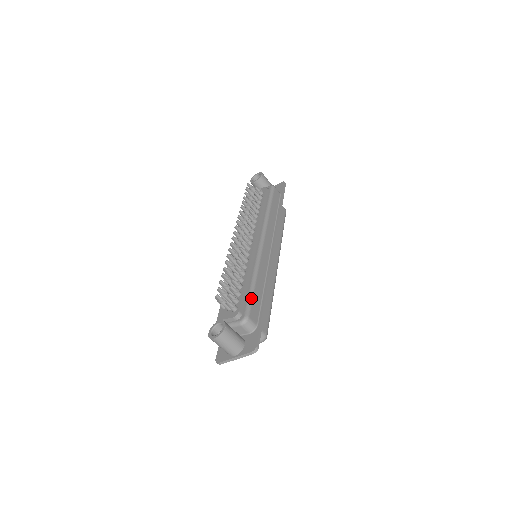
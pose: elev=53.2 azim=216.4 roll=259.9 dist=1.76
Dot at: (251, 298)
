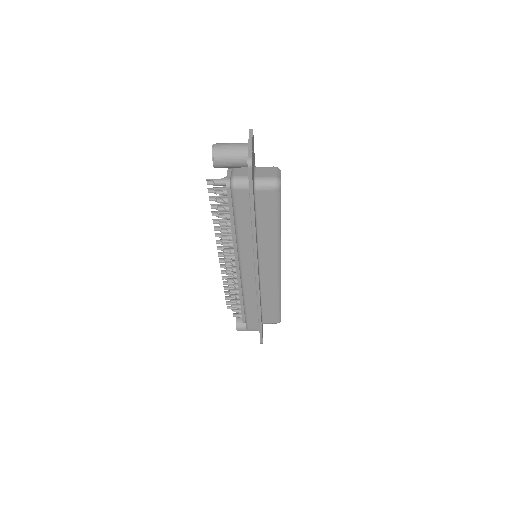
Dot at: (246, 319)
